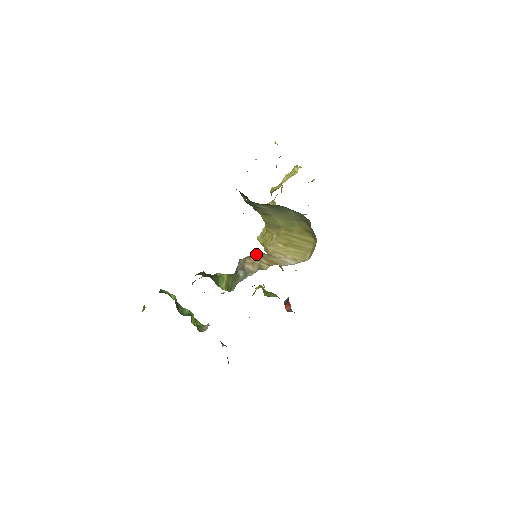
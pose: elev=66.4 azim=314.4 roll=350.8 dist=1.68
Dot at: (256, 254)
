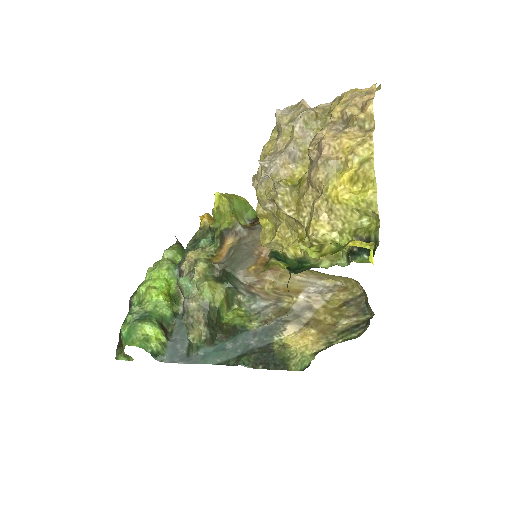
Dot at: (268, 280)
